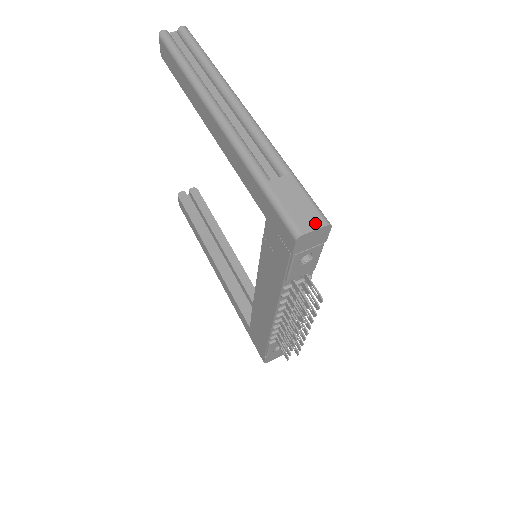
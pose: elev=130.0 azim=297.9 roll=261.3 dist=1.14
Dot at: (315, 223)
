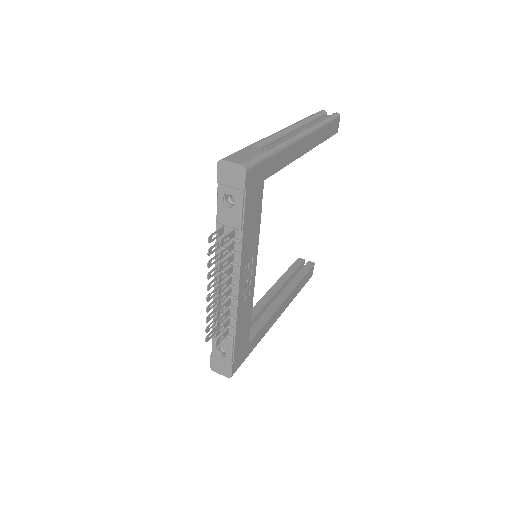
Dot at: (237, 161)
